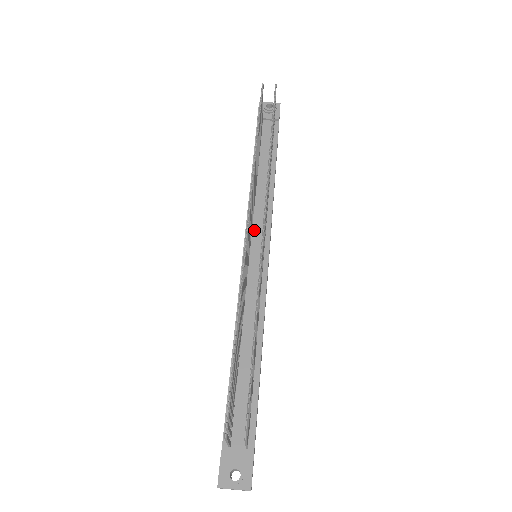
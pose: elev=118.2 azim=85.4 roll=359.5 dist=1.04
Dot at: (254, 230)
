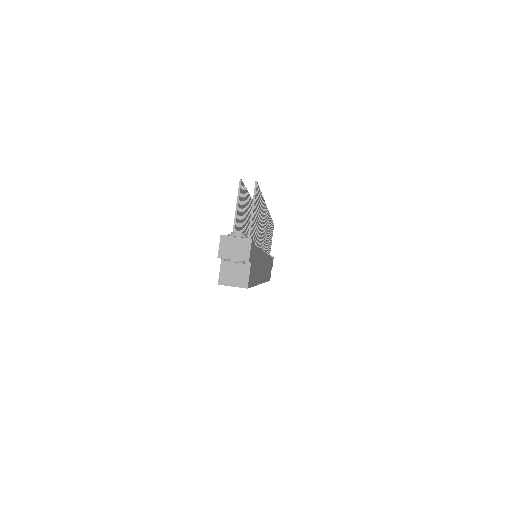
Dot at: occluded
